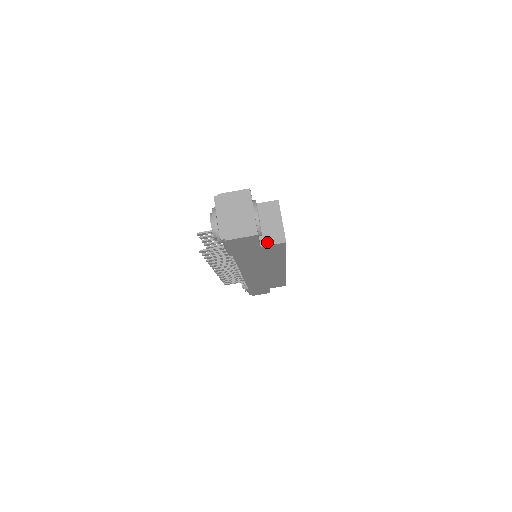
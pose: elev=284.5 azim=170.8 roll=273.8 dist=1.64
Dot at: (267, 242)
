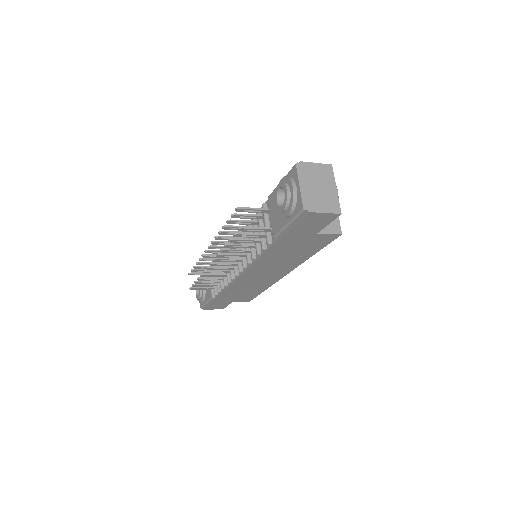
Dot at: (324, 230)
